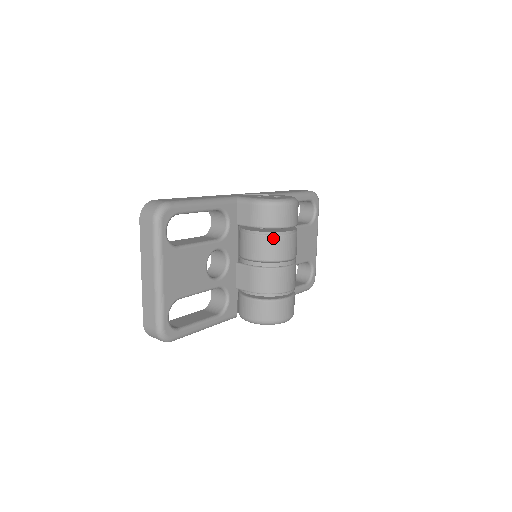
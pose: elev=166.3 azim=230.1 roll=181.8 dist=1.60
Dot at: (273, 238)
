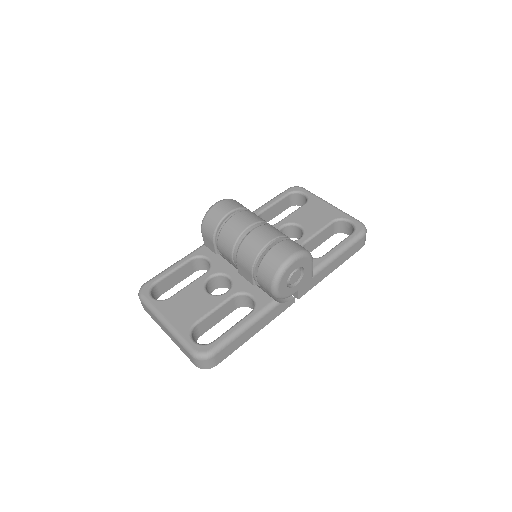
Dot at: (223, 230)
